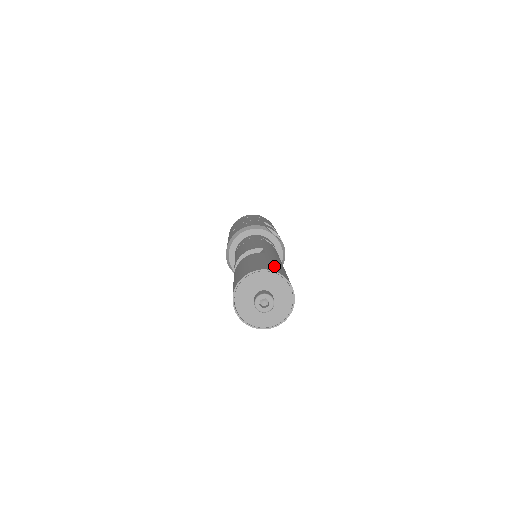
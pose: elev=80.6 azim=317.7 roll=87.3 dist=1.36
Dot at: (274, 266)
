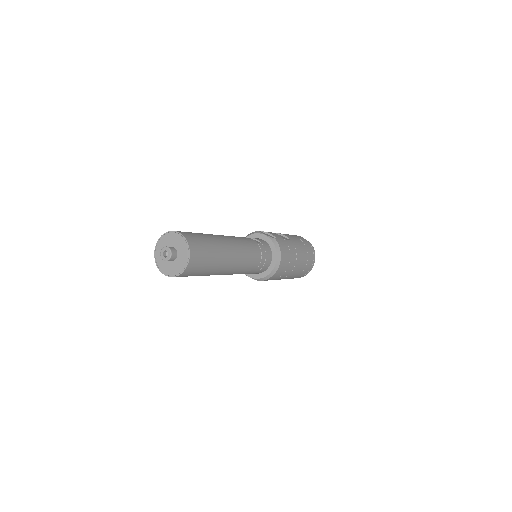
Dot at: occluded
